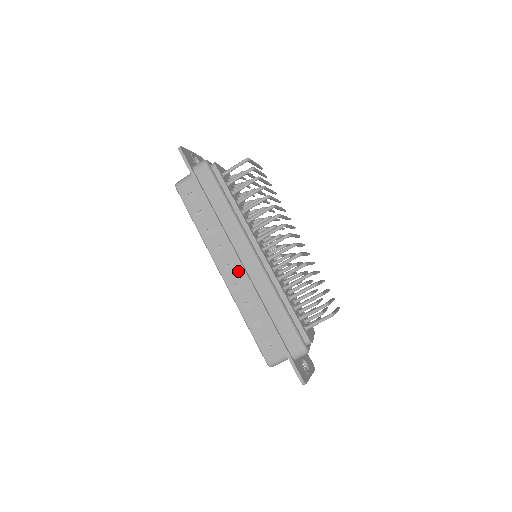
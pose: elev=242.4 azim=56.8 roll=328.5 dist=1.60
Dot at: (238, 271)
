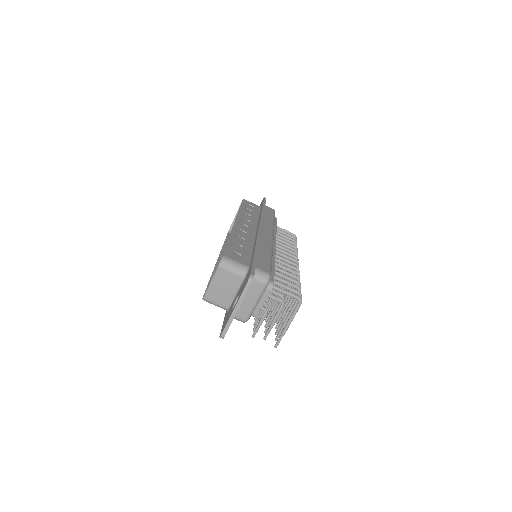
Dot at: (251, 231)
